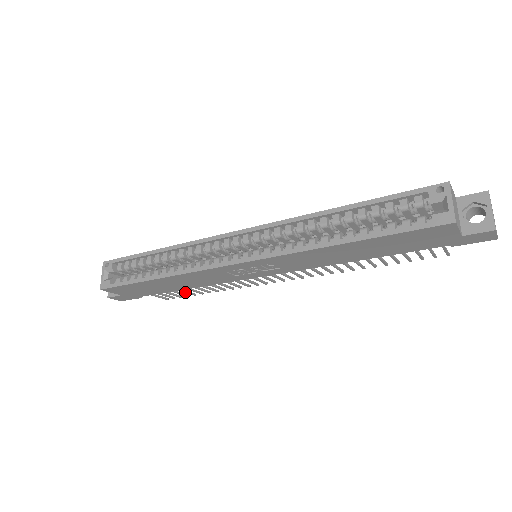
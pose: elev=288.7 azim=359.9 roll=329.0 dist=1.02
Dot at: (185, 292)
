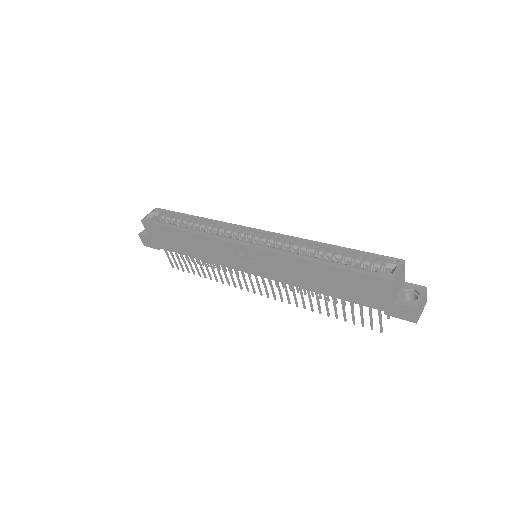
Dot at: (190, 265)
